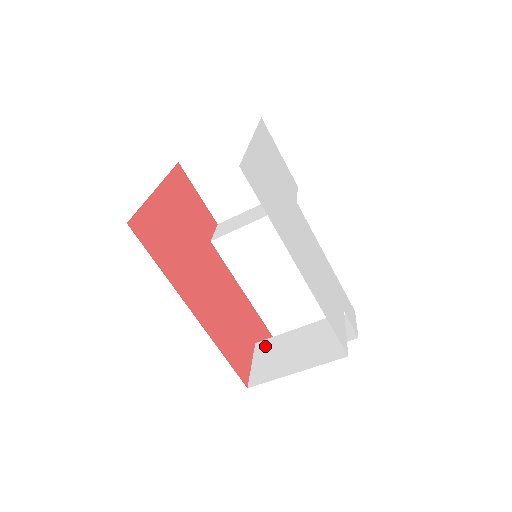
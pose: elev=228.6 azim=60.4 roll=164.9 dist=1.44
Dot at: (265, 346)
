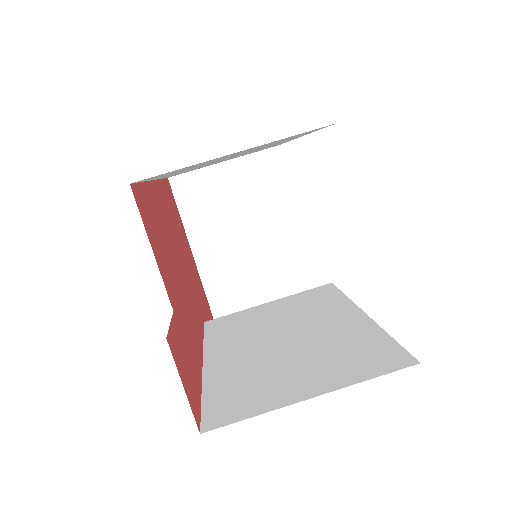
Dot at: occluded
